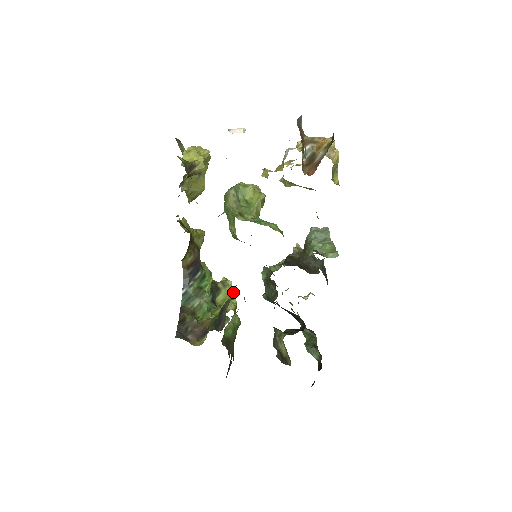
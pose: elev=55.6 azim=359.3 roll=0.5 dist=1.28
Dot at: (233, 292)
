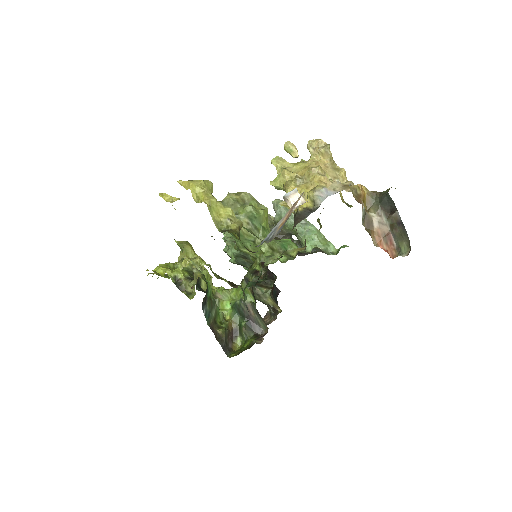
Dot at: occluded
